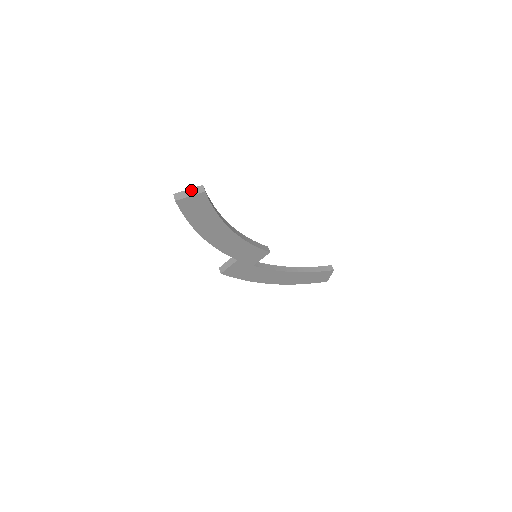
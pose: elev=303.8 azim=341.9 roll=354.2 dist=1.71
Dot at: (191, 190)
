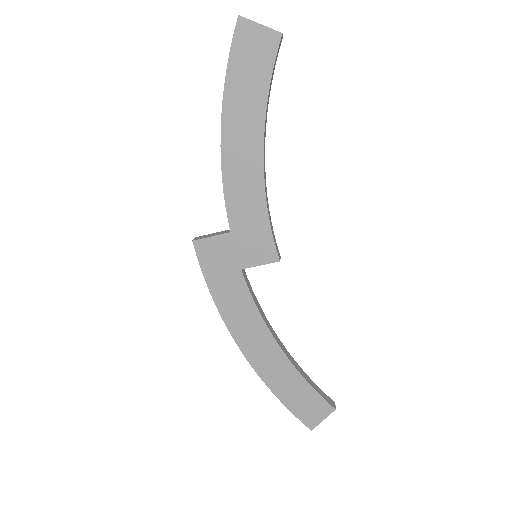
Dot at: (265, 27)
